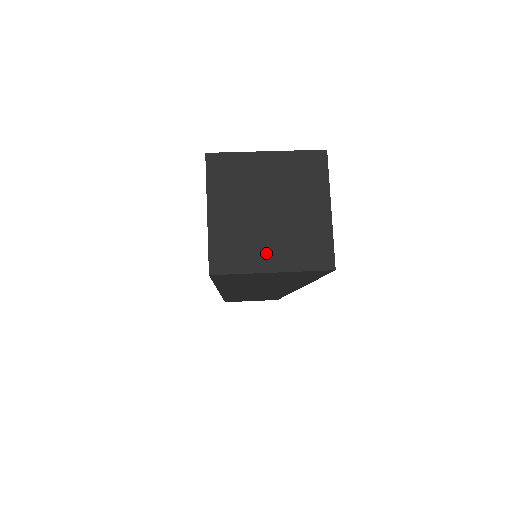
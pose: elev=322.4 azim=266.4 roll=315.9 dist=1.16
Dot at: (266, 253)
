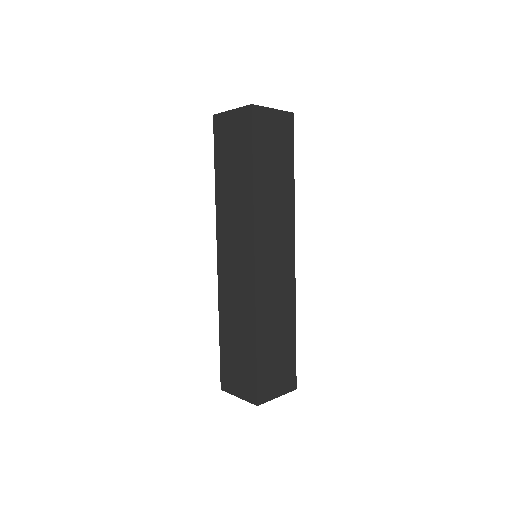
Dot at: occluded
